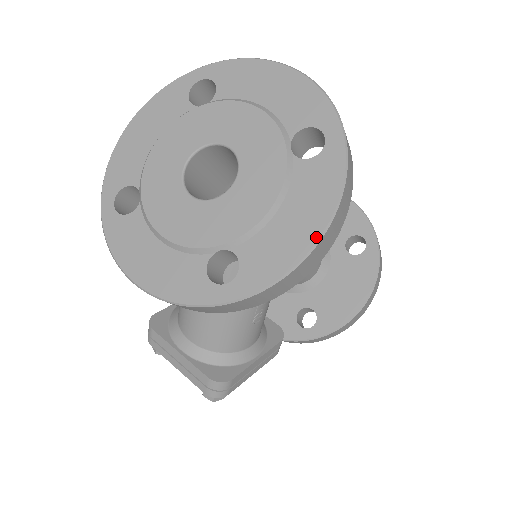
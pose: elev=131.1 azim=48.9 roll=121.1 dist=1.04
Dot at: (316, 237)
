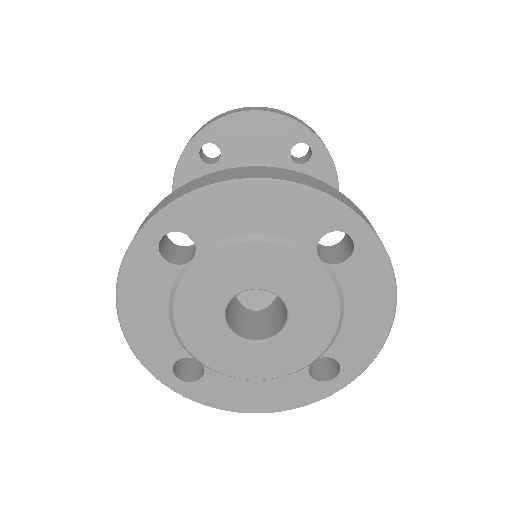
Dot at: (391, 315)
